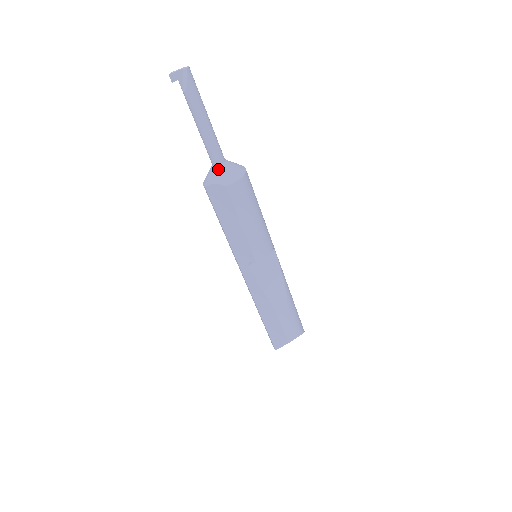
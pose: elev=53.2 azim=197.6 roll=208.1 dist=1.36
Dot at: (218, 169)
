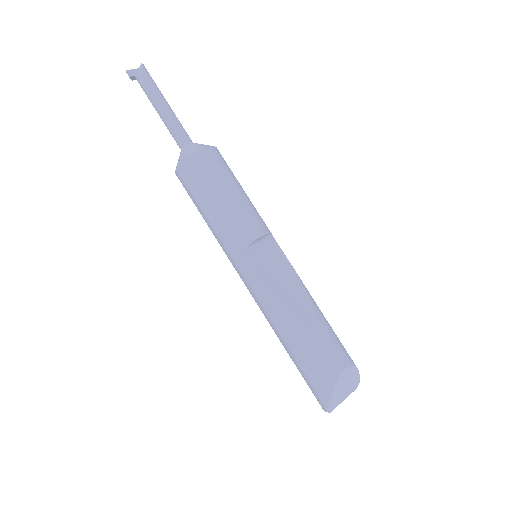
Dot at: (186, 146)
